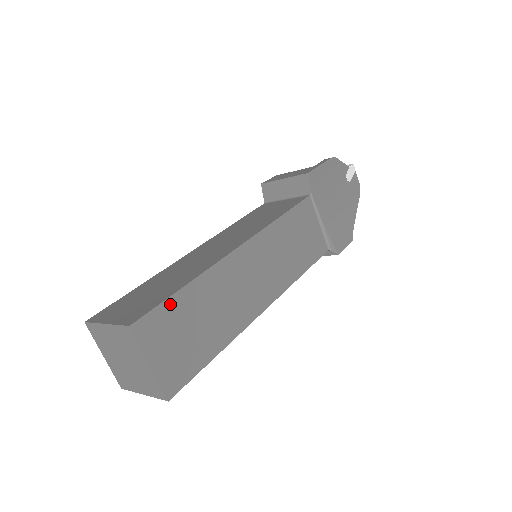
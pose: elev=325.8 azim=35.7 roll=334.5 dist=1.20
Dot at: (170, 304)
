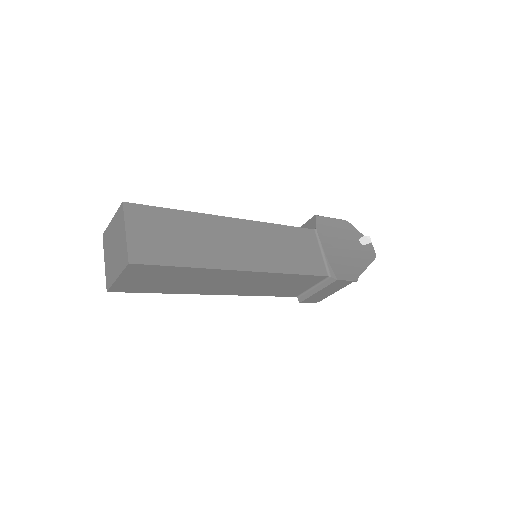
Dot at: (159, 211)
